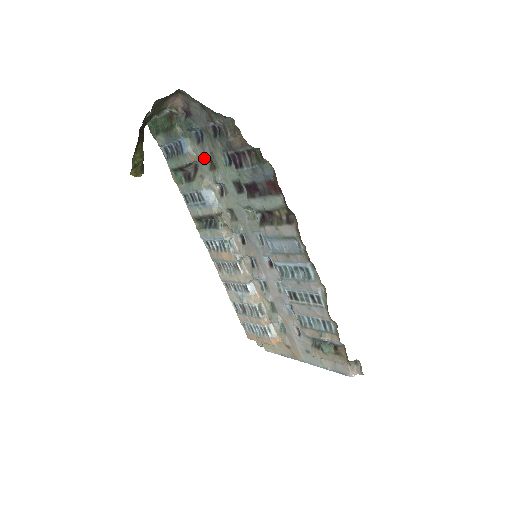
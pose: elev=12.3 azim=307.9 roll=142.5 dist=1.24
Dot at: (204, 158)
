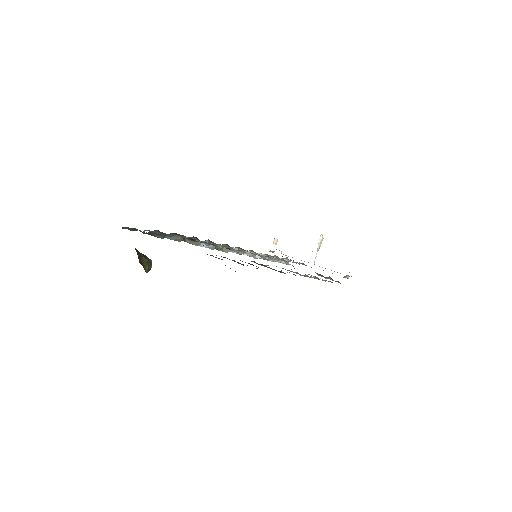
Dot at: occluded
